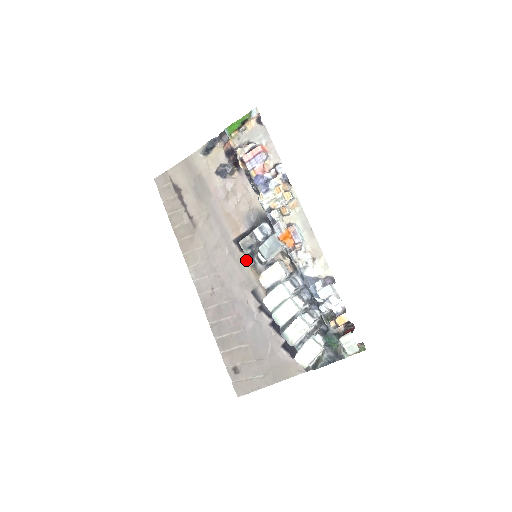
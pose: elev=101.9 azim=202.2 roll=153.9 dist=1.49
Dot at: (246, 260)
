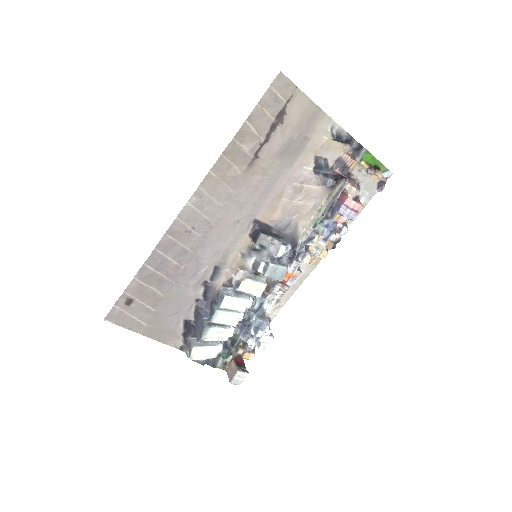
Dot at: (244, 244)
